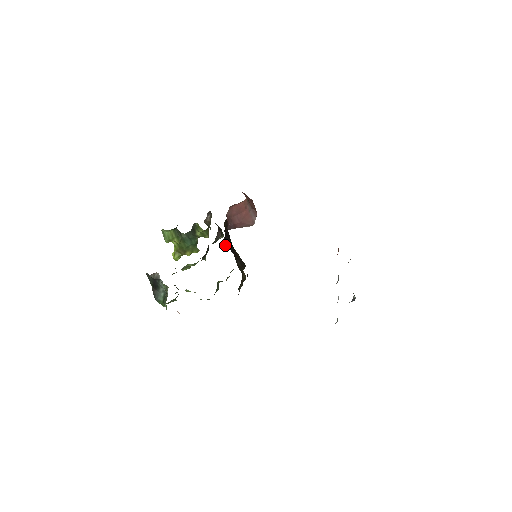
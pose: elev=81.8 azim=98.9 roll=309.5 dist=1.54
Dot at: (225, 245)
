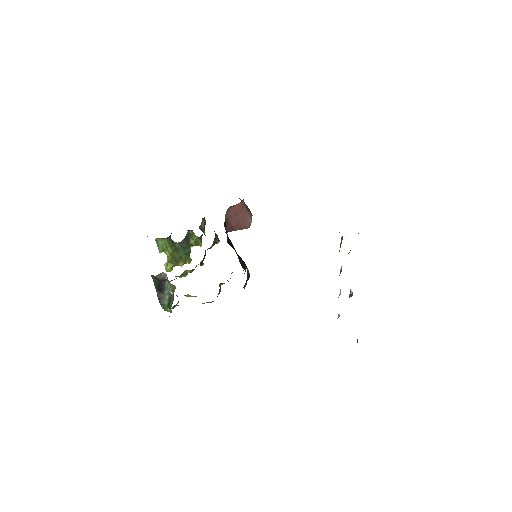
Dot at: (228, 243)
